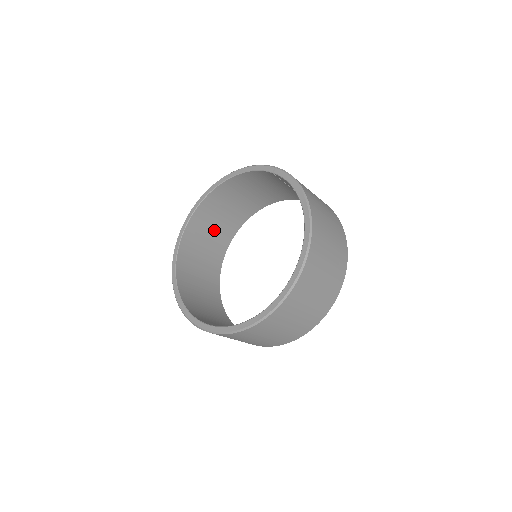
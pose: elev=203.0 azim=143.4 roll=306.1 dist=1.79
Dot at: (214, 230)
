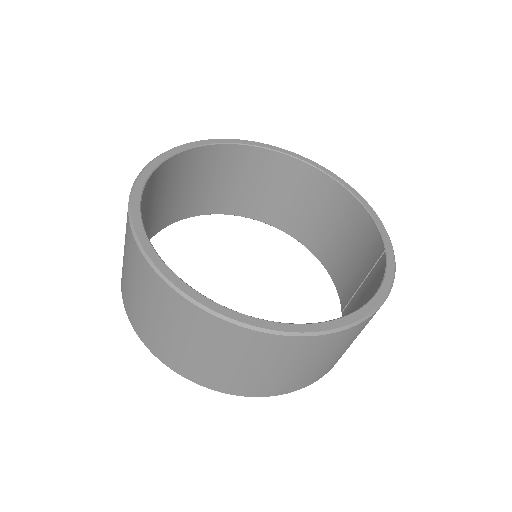
Dot at: (267, 191)
